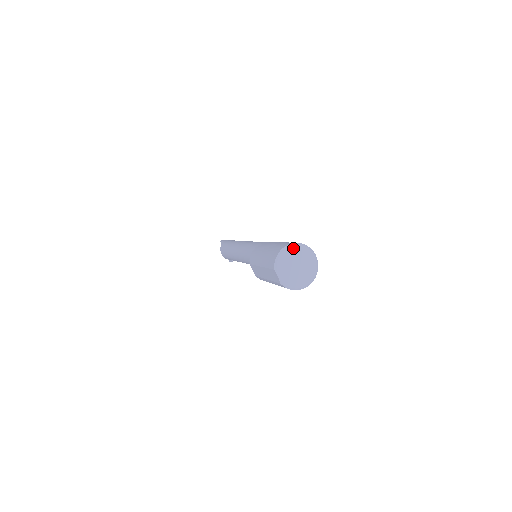
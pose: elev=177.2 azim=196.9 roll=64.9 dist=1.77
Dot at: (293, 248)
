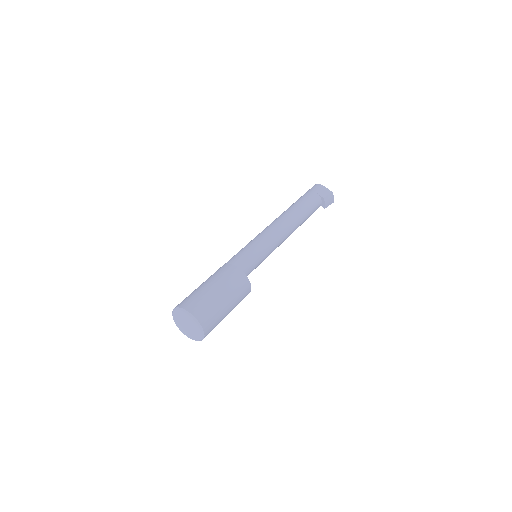
Dot at: (175, 313)
